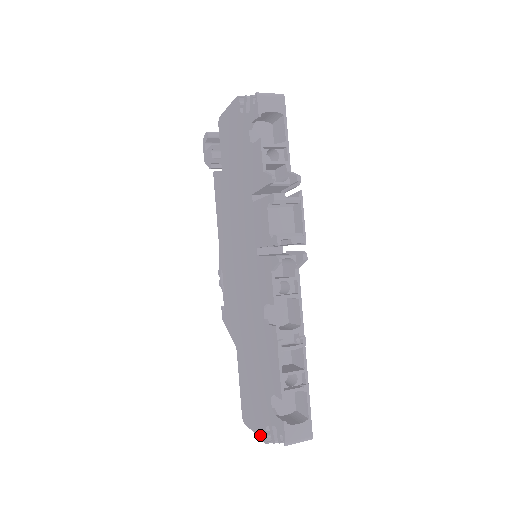
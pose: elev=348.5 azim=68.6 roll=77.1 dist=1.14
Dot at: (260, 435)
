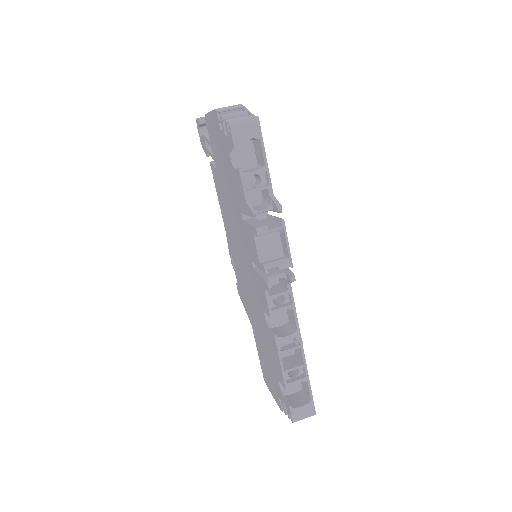
Dot at: (276, 401)
